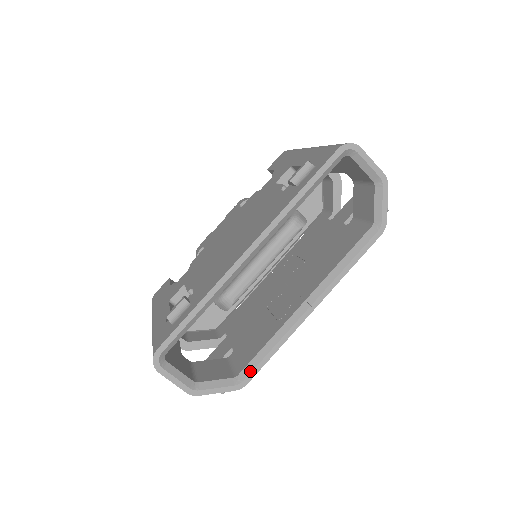
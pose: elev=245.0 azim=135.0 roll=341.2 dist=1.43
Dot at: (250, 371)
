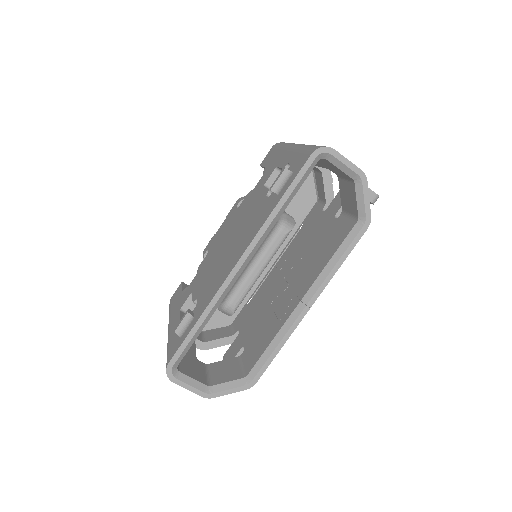
Dot at: (257, 371)
